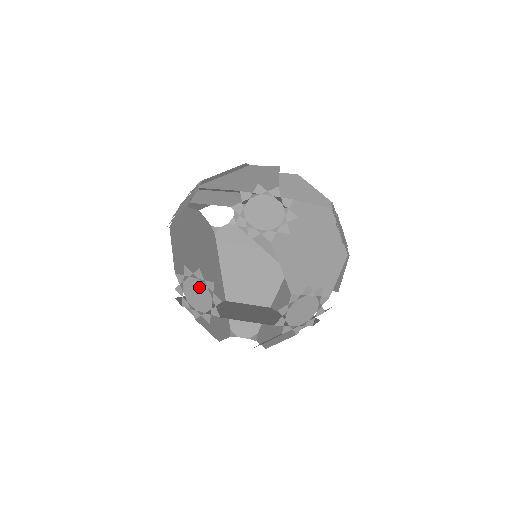
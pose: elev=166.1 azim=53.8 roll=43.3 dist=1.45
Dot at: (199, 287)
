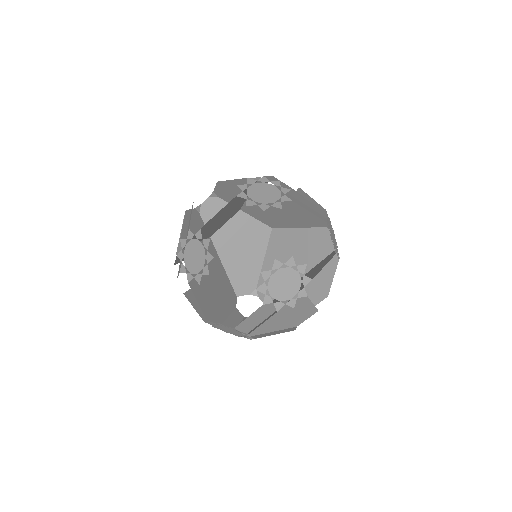
Dot at: occluded
